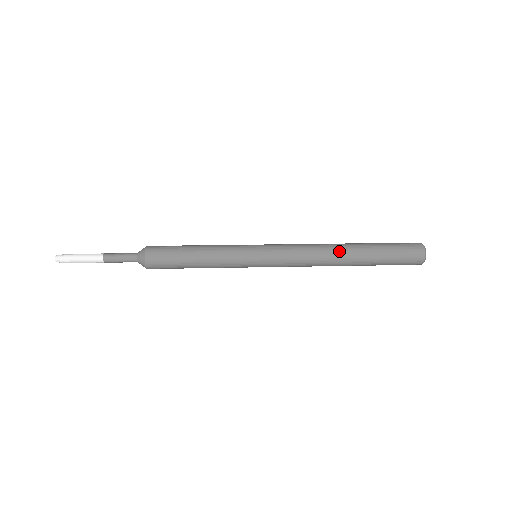
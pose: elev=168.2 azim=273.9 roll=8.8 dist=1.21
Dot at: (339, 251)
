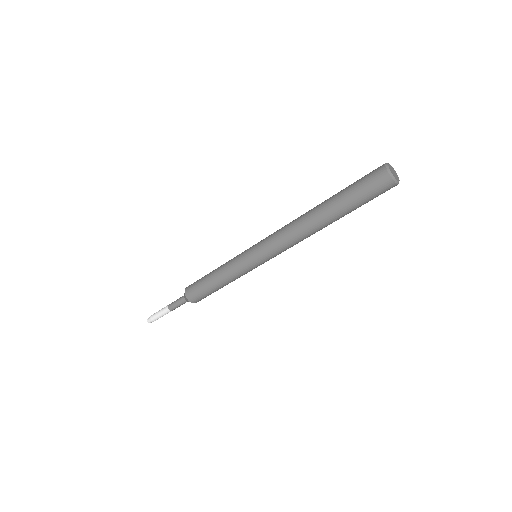
Dot at: occluded
